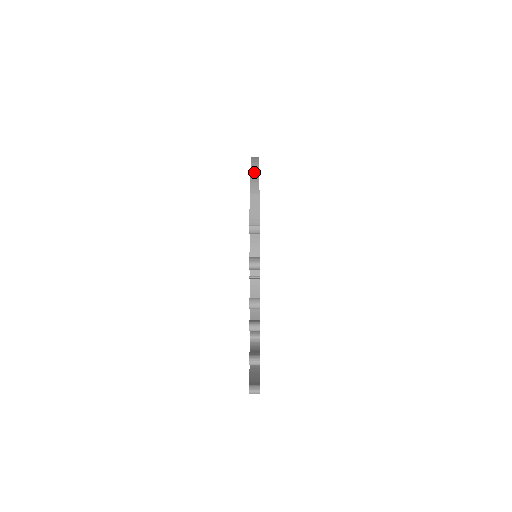
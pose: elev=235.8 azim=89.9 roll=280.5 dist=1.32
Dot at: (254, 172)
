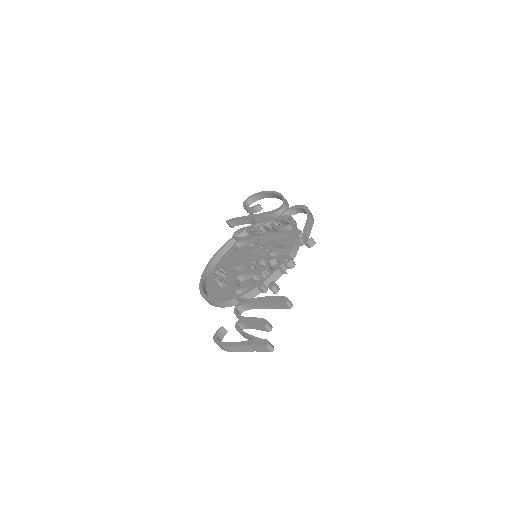
Dot at: (287, 204)
